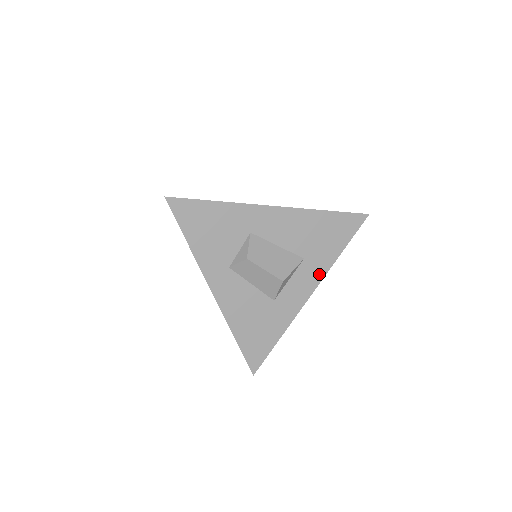
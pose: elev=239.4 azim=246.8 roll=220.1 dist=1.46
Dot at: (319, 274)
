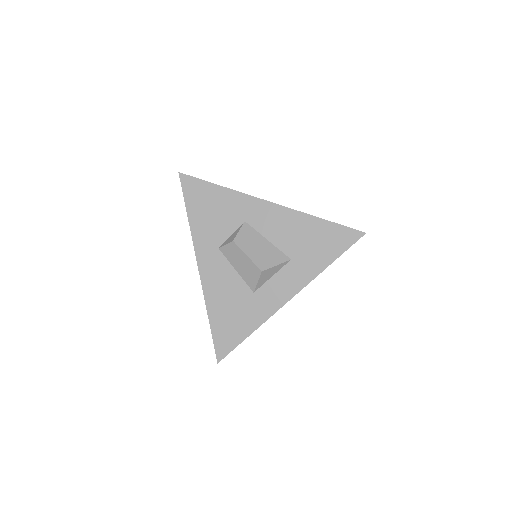
Dot at: (304, 279)
